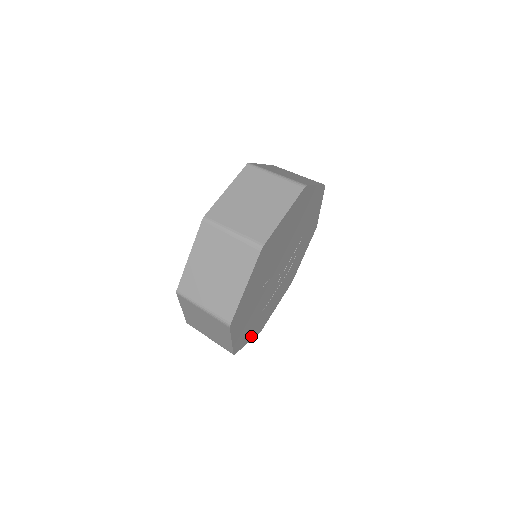
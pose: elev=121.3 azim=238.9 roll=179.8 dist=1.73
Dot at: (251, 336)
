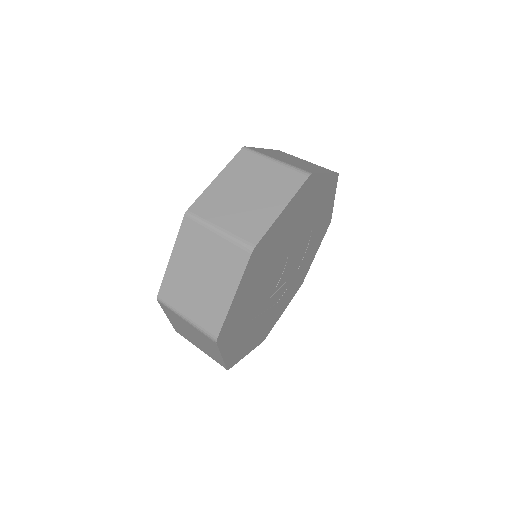
Dot at: (227, 351)
